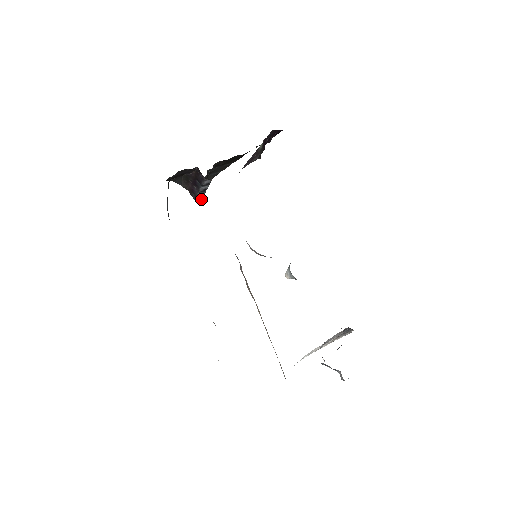
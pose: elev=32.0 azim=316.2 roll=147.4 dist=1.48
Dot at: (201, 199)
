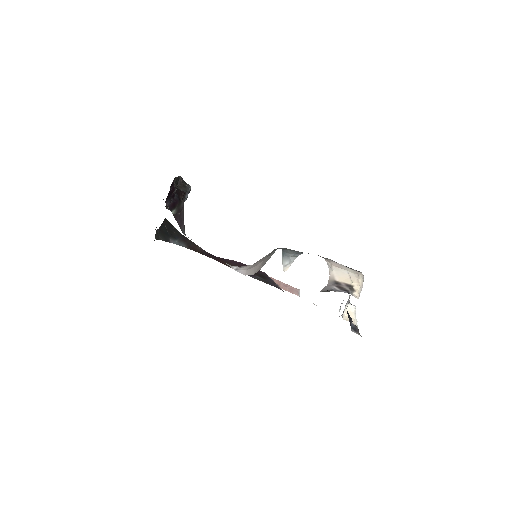
Dot at: (189, 189)
